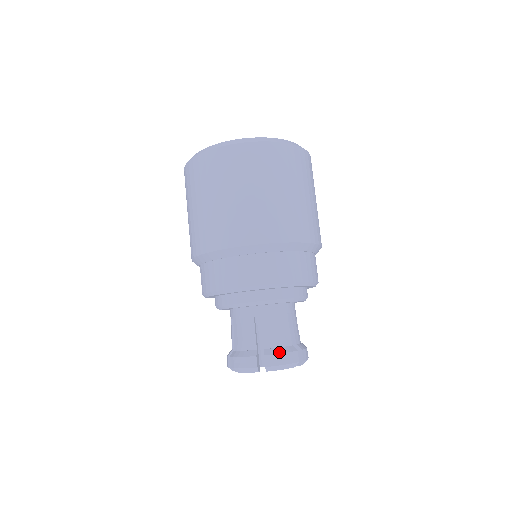
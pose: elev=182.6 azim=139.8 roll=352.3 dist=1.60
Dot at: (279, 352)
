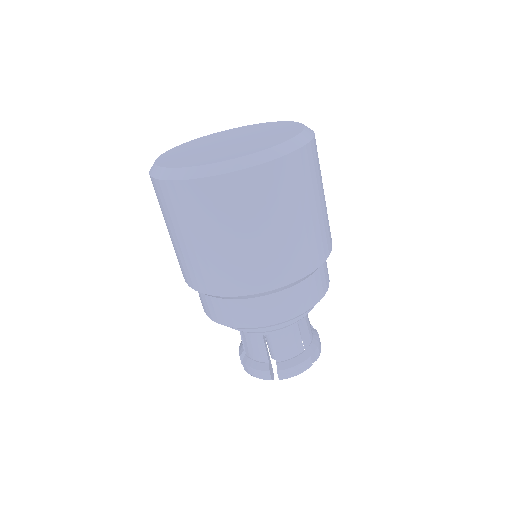
Dot at: (292, 365)
